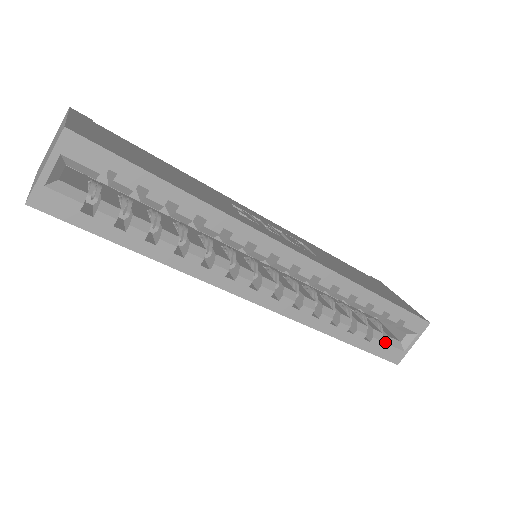
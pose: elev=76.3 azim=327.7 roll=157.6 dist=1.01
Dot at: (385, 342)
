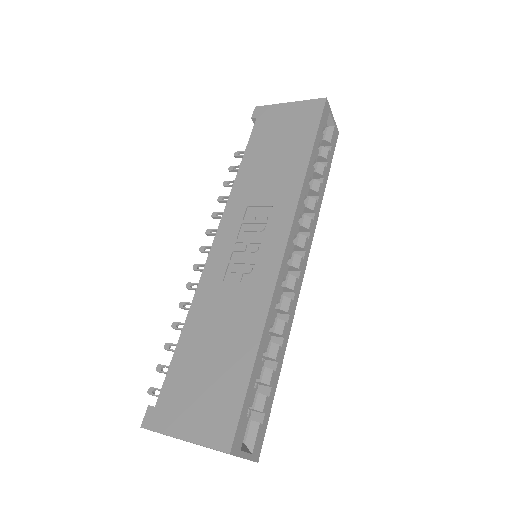
Dot at: (327, 144)
